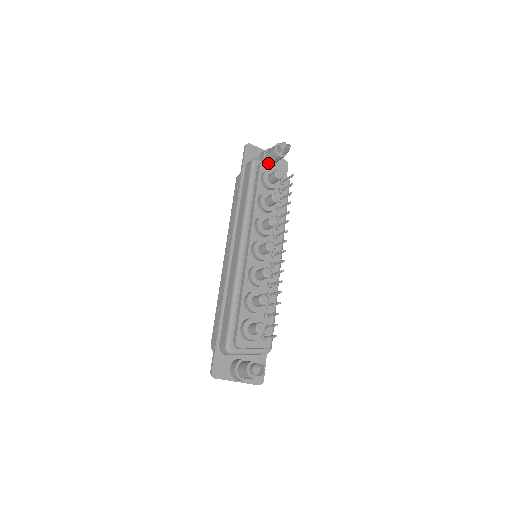
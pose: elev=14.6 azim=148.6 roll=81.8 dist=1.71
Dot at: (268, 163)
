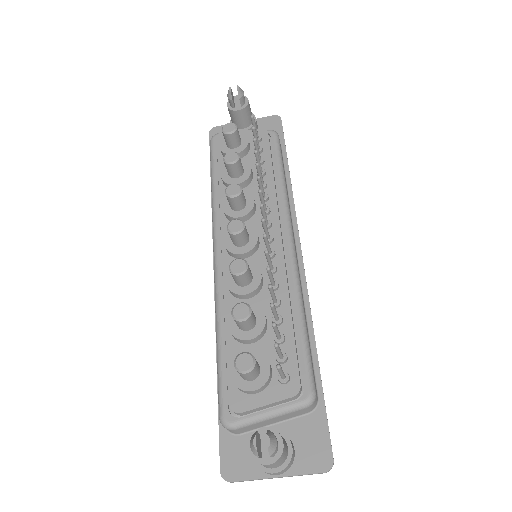
Dot at: occluded
